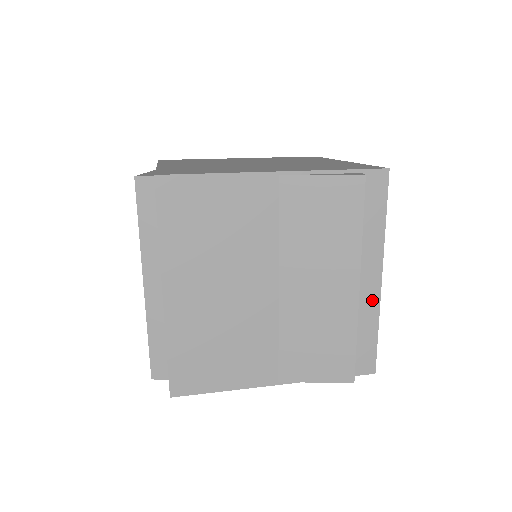
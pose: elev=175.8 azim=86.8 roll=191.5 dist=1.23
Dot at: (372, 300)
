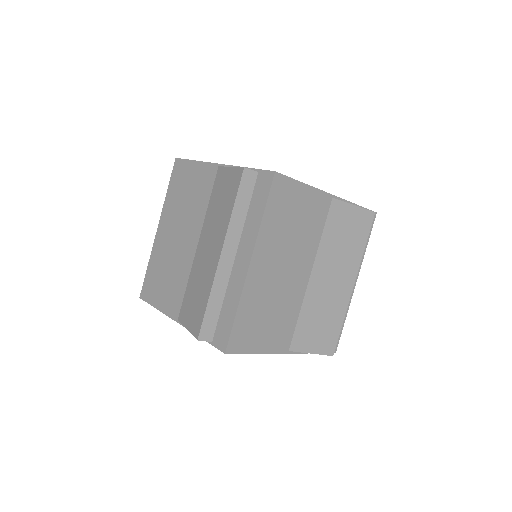
Dot at: occluded
